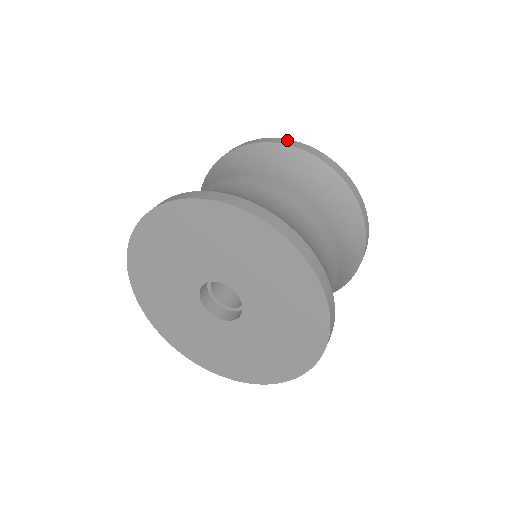
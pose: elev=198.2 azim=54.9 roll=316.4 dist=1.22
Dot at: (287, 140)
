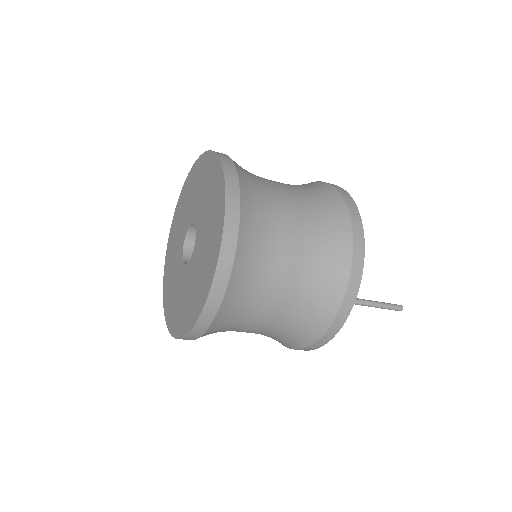
Dot at: occluded
